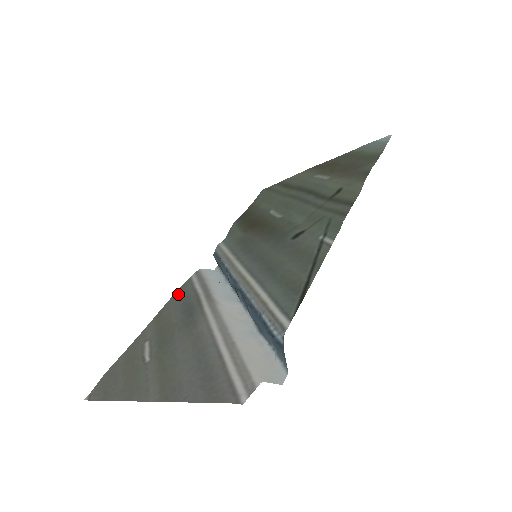
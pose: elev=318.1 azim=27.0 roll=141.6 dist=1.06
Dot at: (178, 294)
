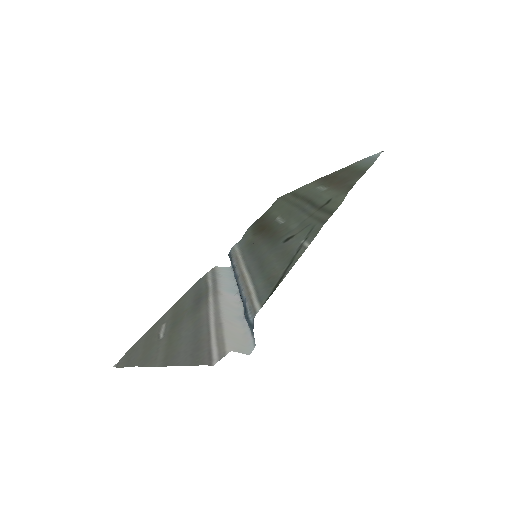
Dot at: (194, 287)
